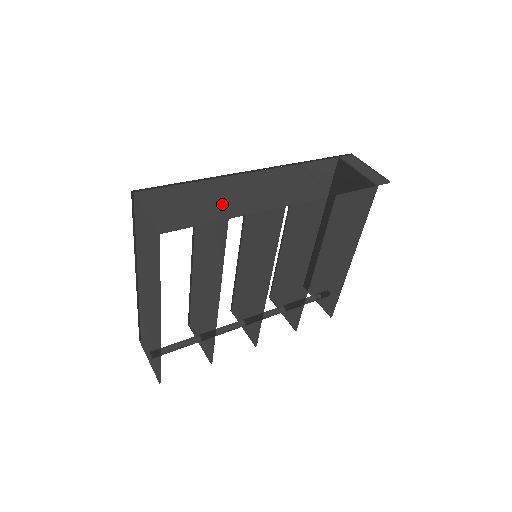
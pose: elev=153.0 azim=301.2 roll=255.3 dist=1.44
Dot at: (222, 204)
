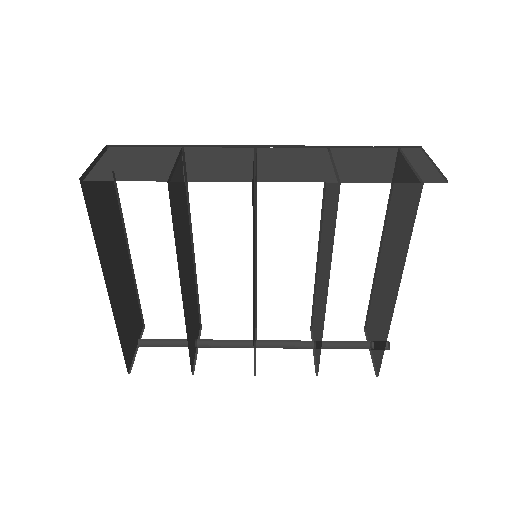
Dot at: (182, 168)
